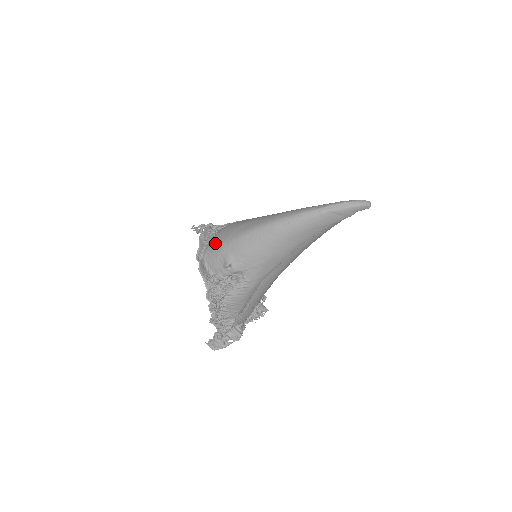
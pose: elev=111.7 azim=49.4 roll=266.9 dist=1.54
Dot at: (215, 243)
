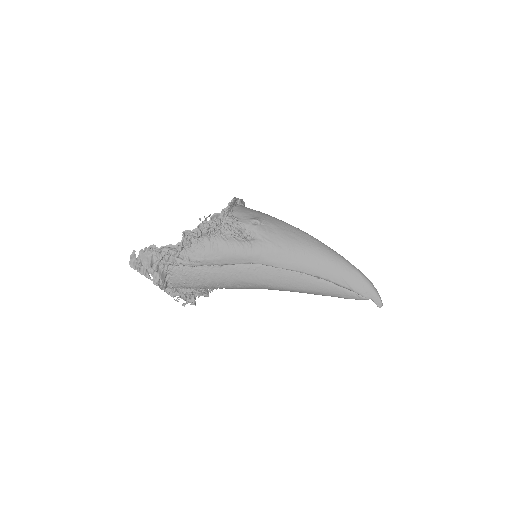
Dot at: occluded
